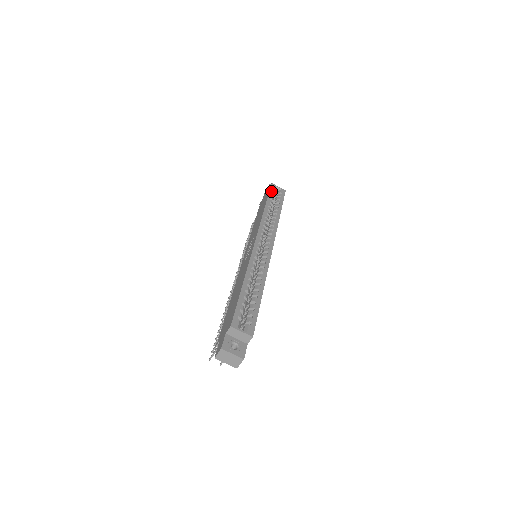
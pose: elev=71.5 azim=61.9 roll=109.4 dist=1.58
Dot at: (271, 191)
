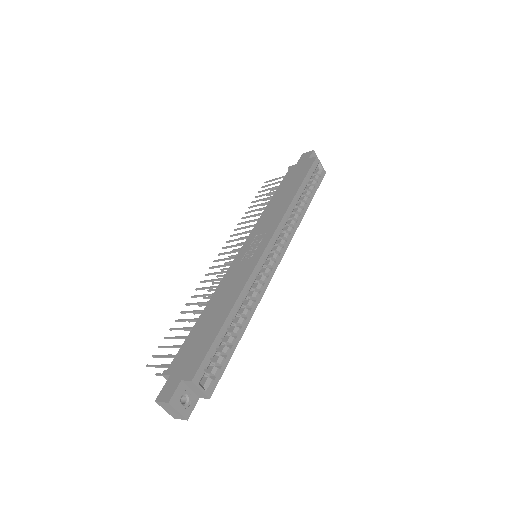
Dot at: (311, 169)
